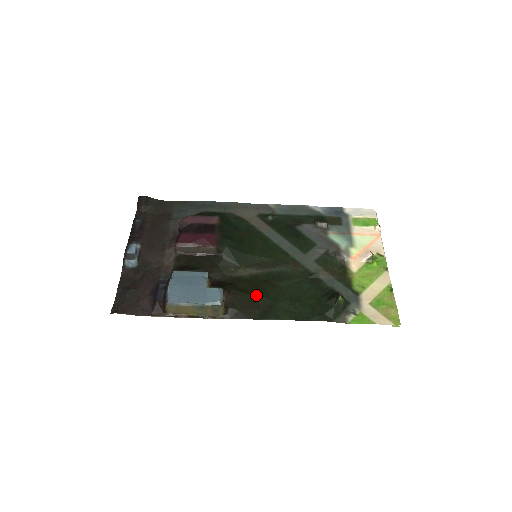
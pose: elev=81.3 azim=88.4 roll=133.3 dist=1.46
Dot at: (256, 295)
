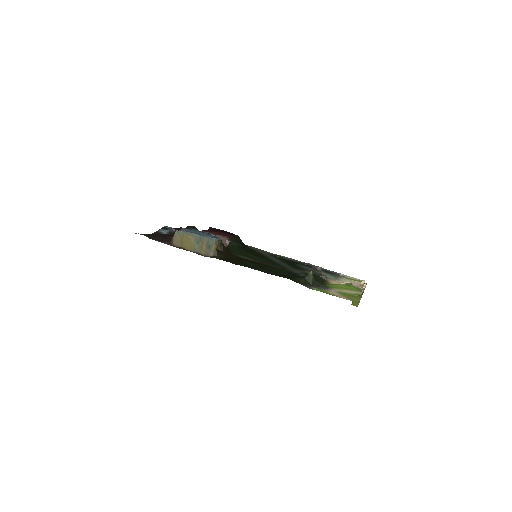
Dot at: (244, 260)
